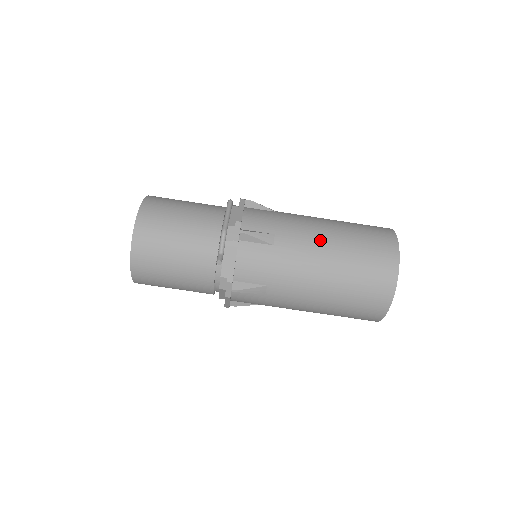
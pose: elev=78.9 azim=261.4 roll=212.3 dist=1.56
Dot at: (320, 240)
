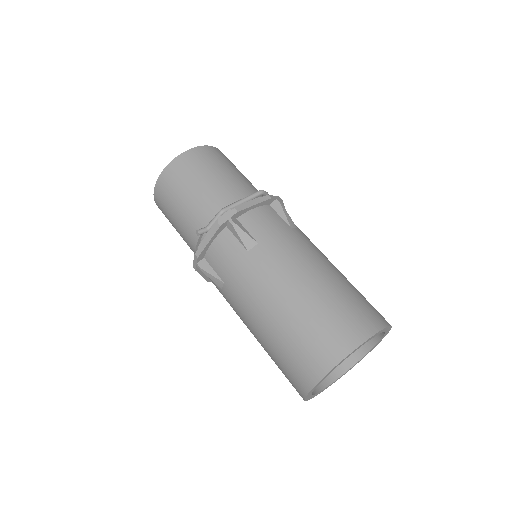
Dot at: (290, 278)
